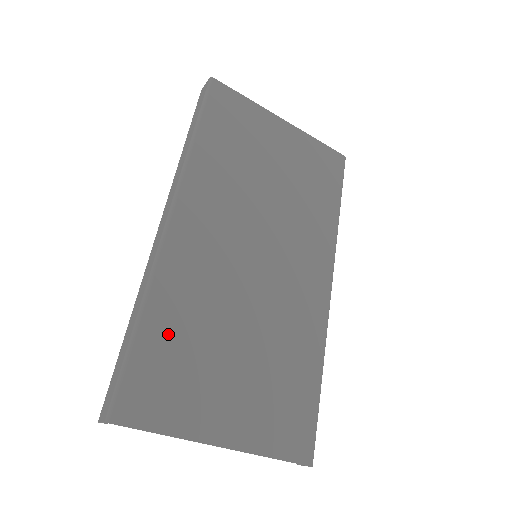
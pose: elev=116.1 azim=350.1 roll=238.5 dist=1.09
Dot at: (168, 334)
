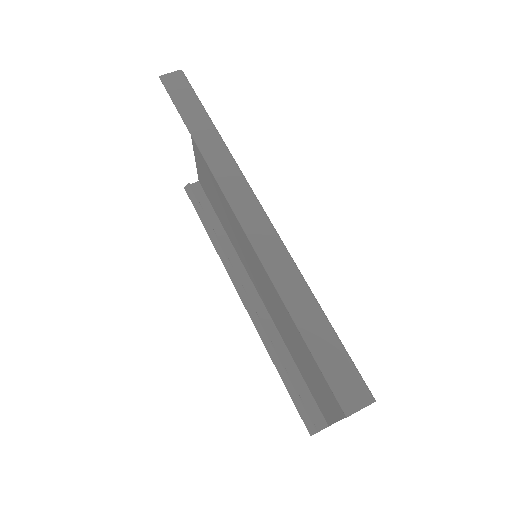
Dot at: occluded
